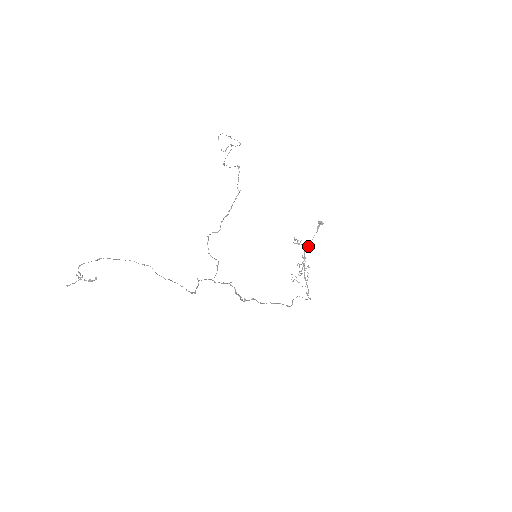
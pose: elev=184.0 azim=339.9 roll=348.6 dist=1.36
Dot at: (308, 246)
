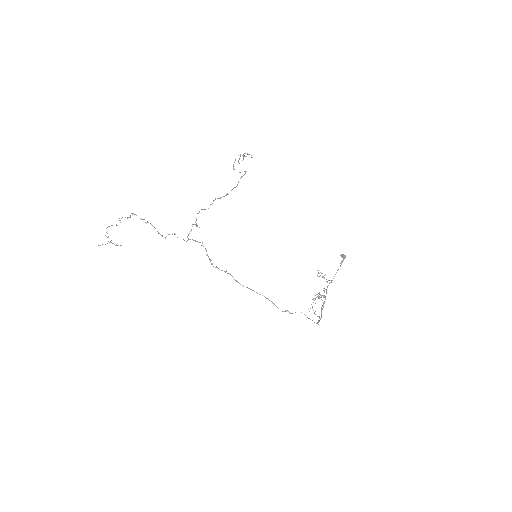
Dot at: (331, 280)
